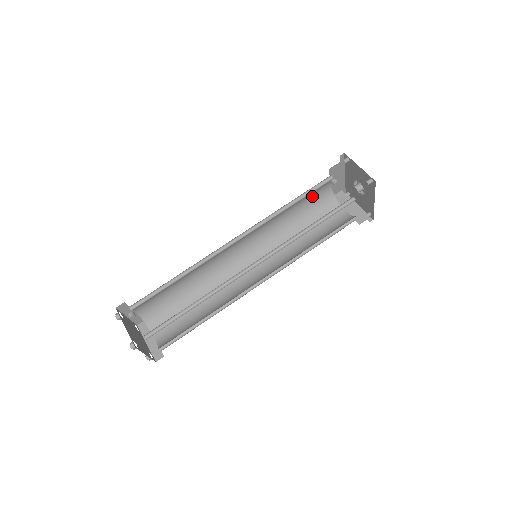
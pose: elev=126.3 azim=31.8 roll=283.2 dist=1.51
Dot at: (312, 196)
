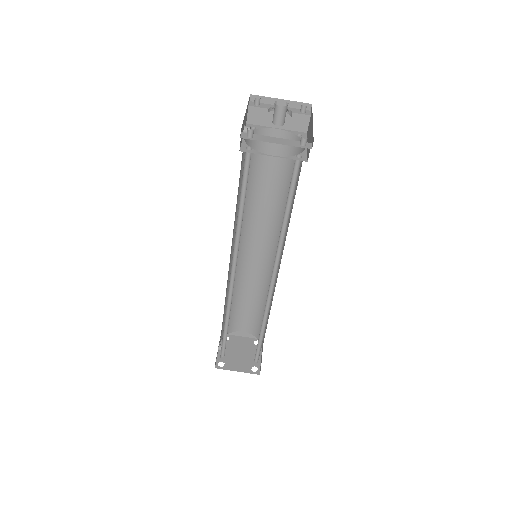
Dot at: occluded
